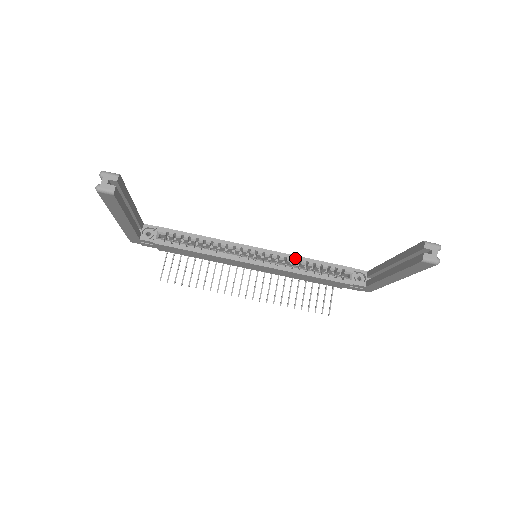
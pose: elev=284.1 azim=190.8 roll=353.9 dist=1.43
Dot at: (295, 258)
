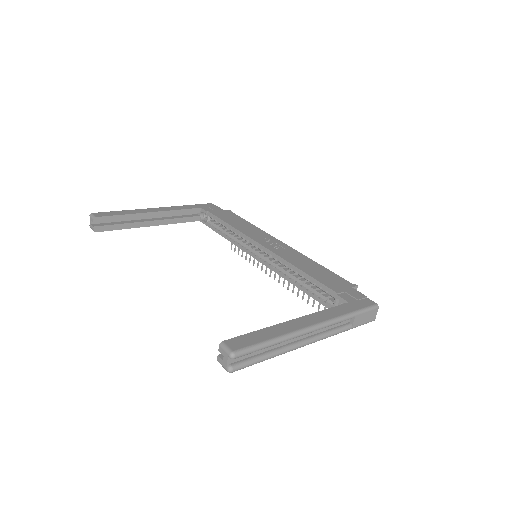
Dot at: (288, 265)
